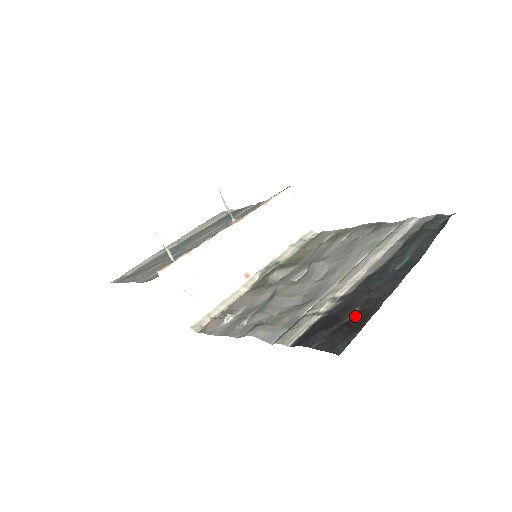
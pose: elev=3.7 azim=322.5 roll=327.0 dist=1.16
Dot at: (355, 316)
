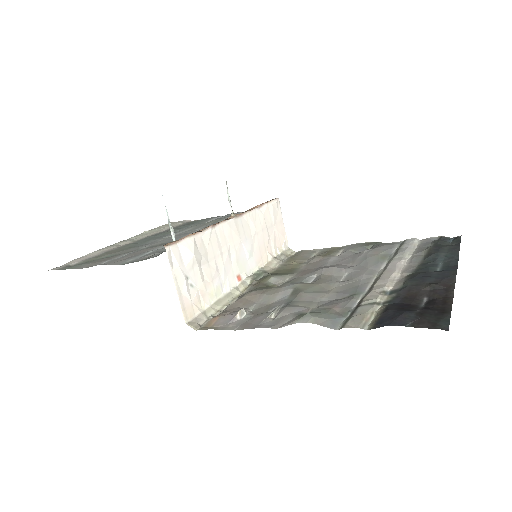
Dot at: (430, 303)
